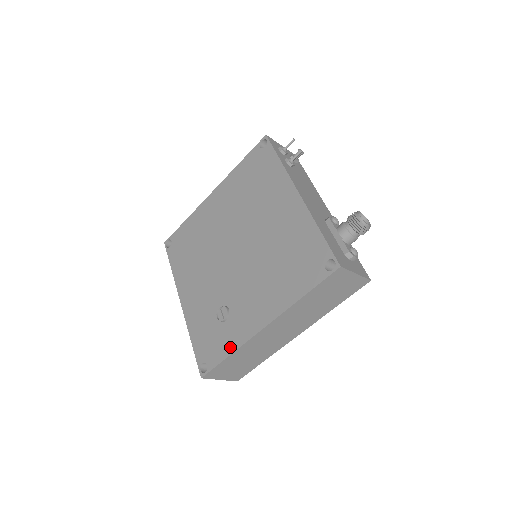
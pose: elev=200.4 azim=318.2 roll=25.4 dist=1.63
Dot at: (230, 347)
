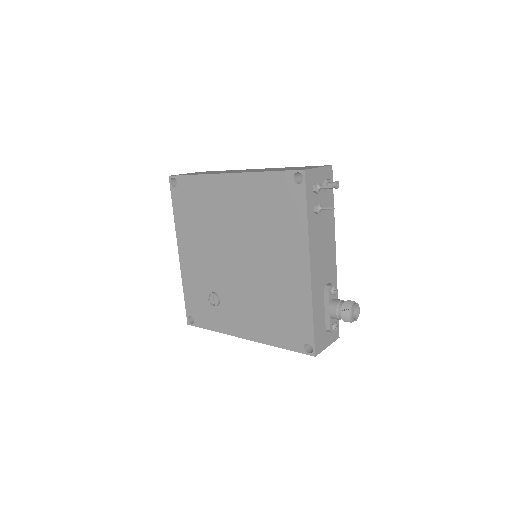
Dot at: (214, 326)
